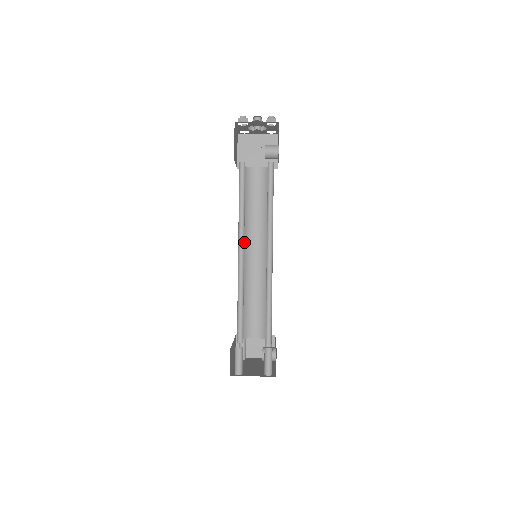
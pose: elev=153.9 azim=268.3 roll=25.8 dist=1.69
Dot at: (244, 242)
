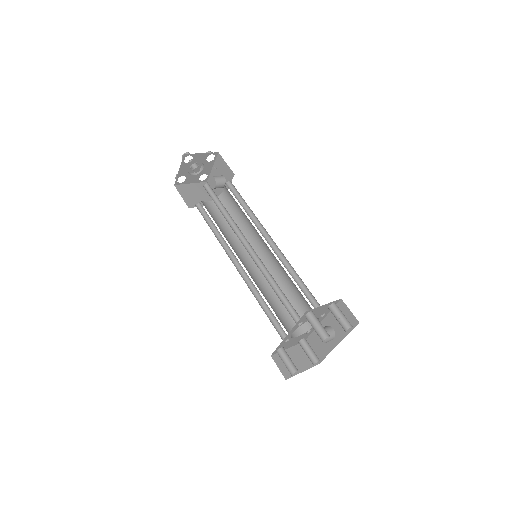
Dot at: occluded
